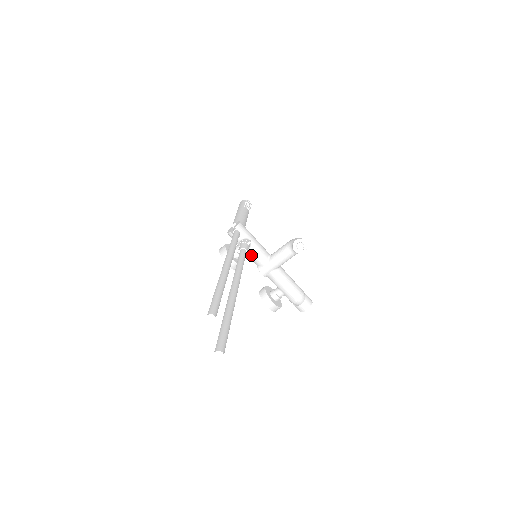
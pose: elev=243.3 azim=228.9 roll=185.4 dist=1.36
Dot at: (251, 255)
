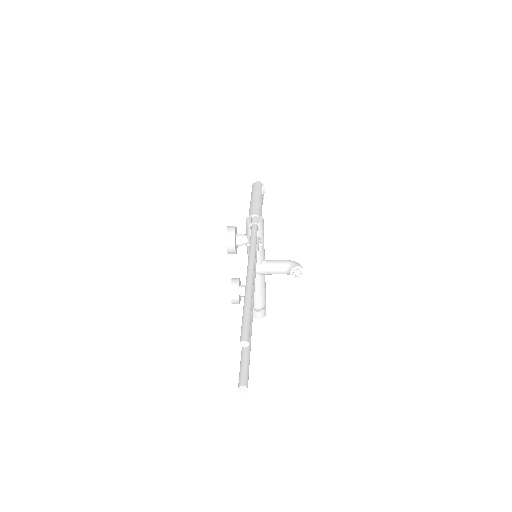
Dot at: occluded
